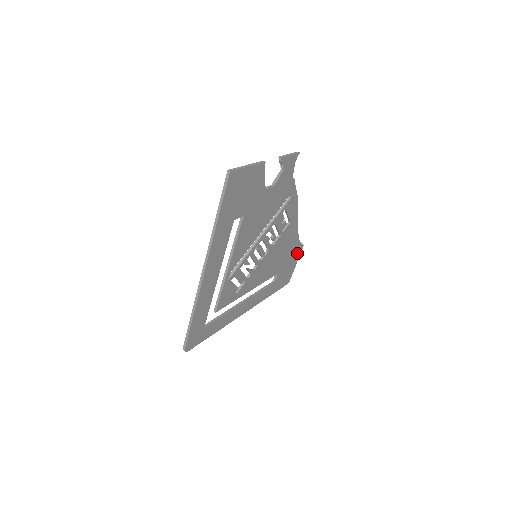
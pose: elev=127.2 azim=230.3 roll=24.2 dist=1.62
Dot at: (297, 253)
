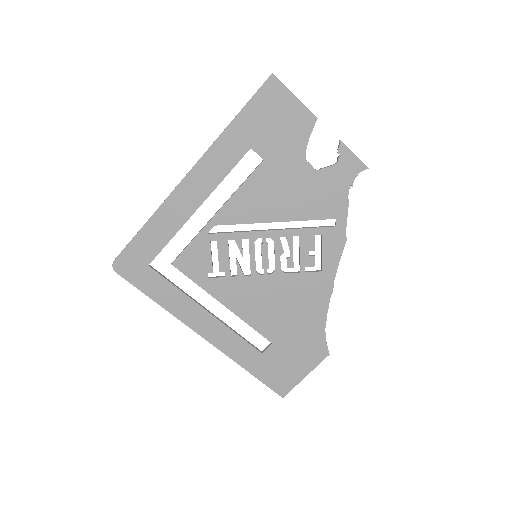
Dot at: (314, 354)
